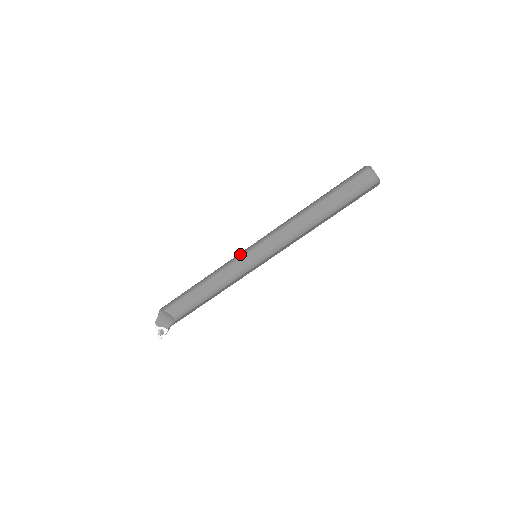
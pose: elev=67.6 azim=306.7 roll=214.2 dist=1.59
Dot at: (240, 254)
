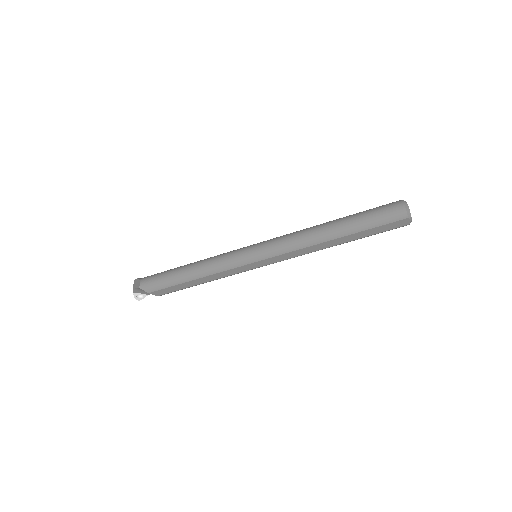
Dot at: (242, 261)
